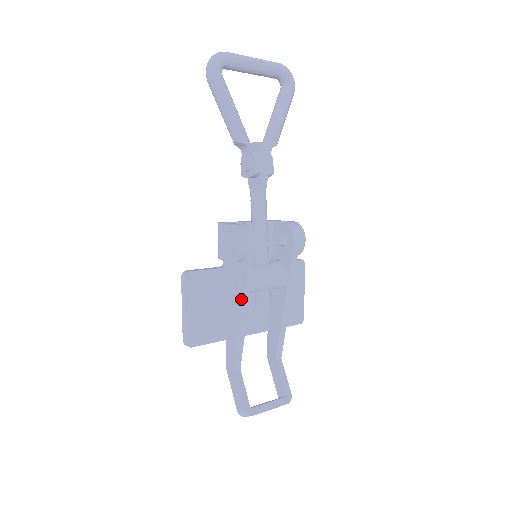
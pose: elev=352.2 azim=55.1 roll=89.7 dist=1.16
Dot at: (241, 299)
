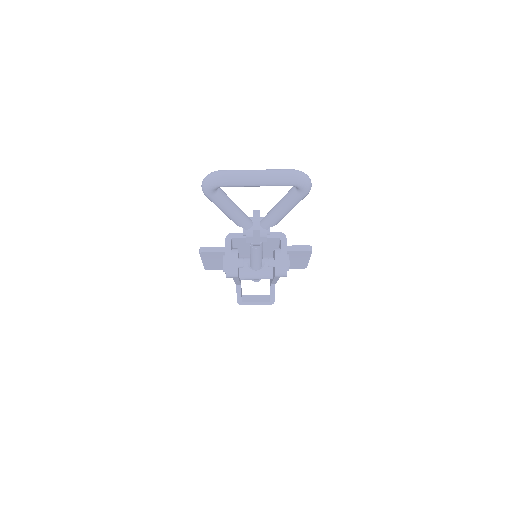
Dot at: occluded
